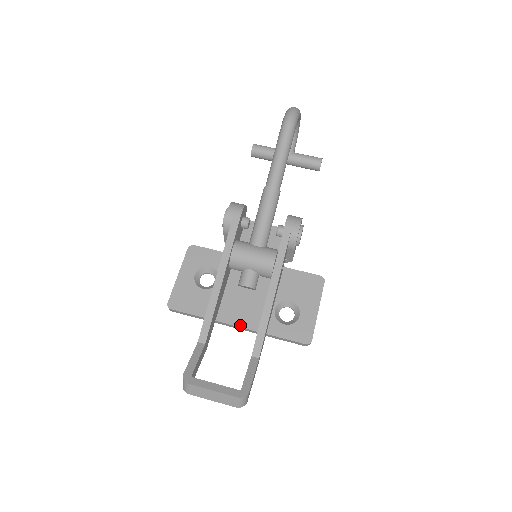
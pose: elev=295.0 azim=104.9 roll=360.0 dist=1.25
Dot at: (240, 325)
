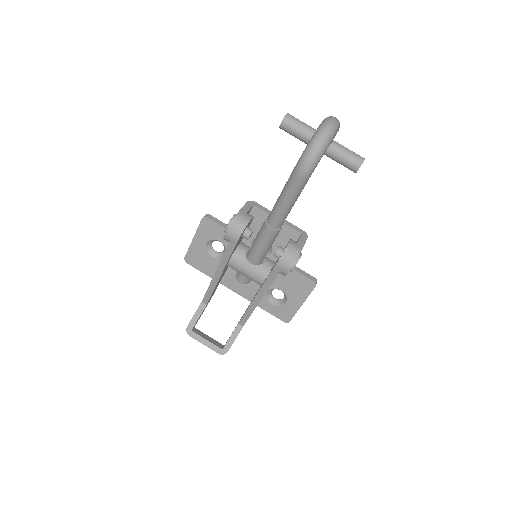
Dot at: (238, 293)
